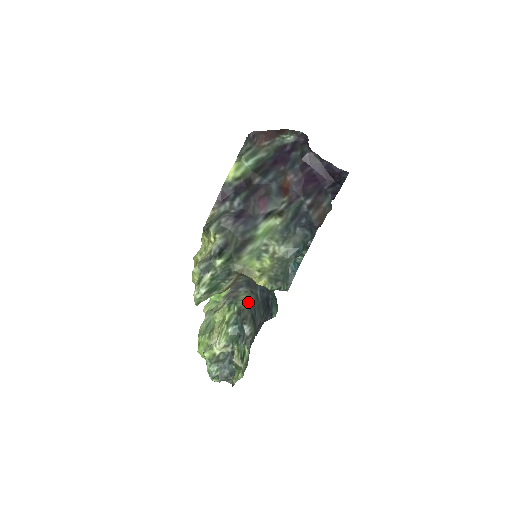
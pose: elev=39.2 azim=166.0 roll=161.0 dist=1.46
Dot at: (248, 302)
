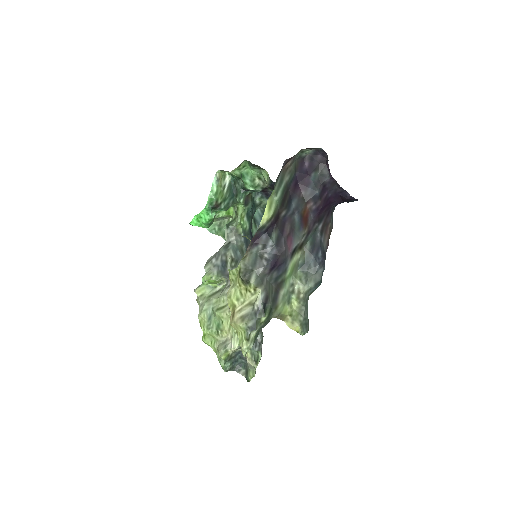
Dot at: occluded
